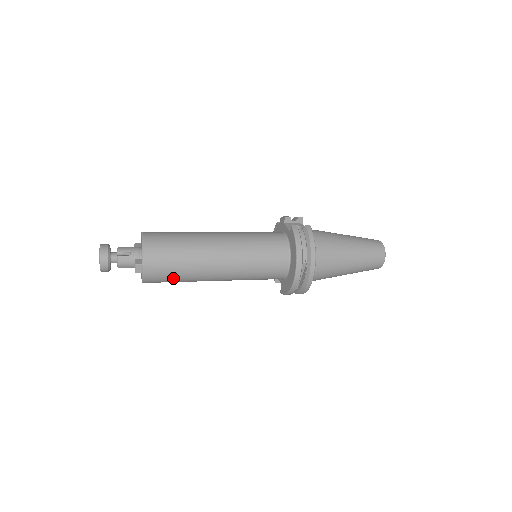
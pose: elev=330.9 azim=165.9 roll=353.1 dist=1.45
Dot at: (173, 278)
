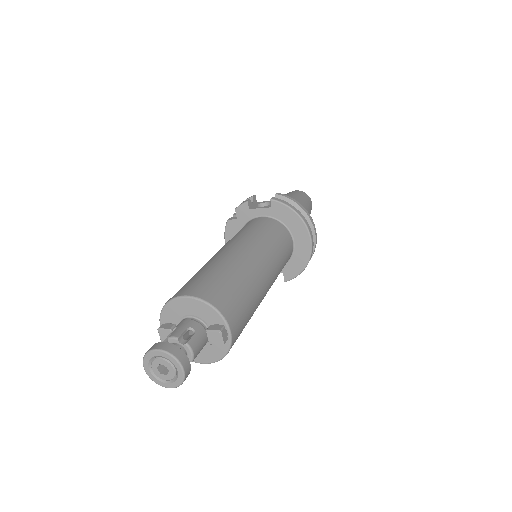
Dot at: (246, 323)
